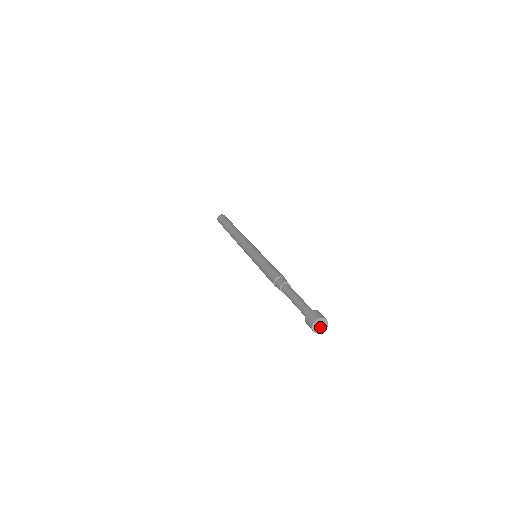
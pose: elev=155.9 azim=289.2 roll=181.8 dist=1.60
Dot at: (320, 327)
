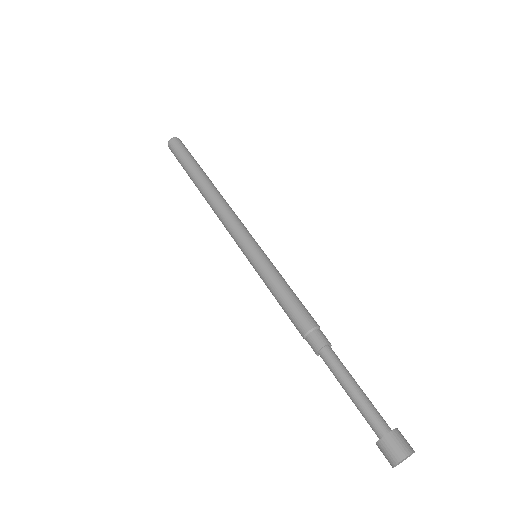
Dot at: (403, 460)
